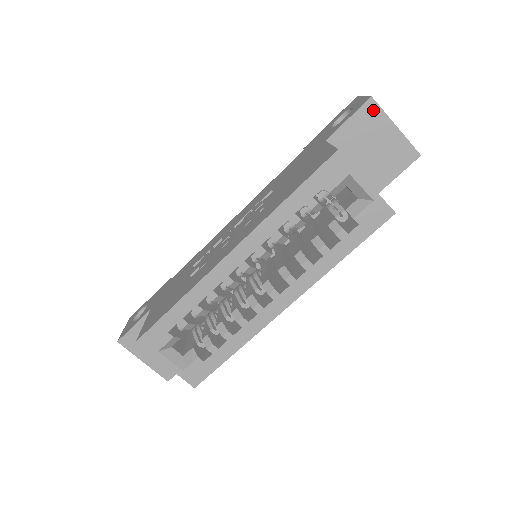
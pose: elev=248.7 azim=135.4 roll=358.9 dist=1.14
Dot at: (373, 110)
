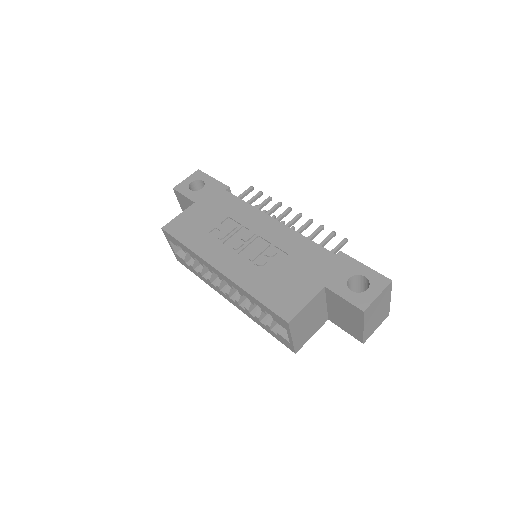
Dot at: (359, 313)
